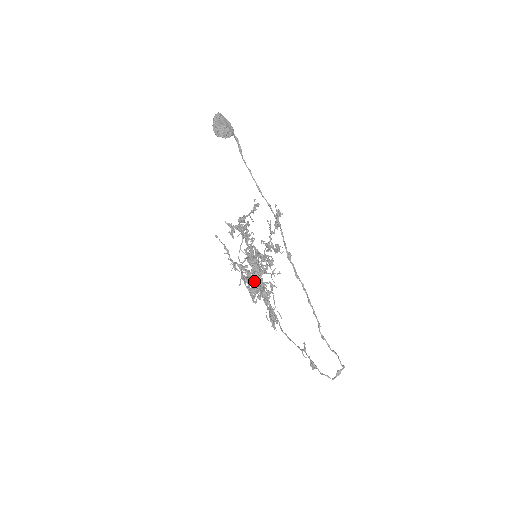
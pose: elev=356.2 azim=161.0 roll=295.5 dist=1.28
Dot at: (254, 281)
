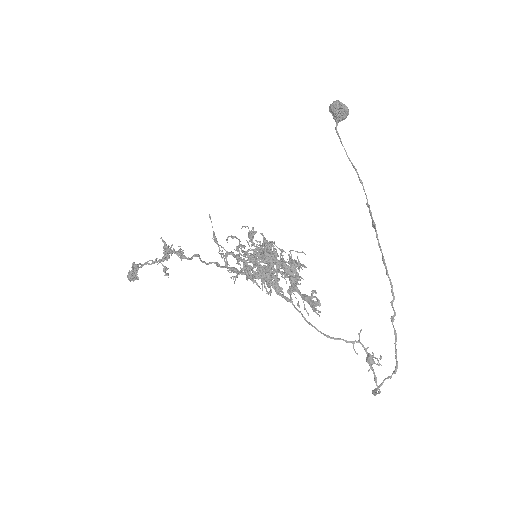
Dot at: occluded
